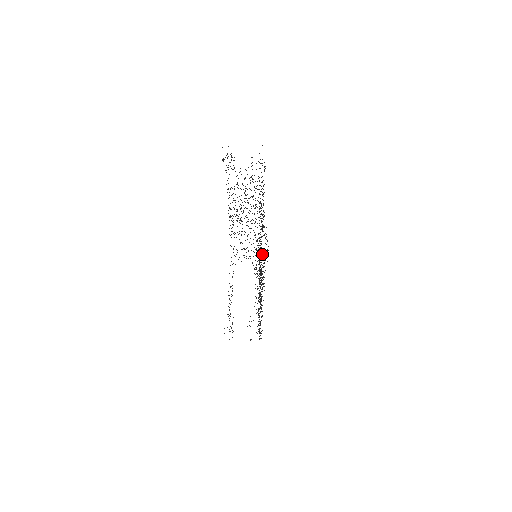
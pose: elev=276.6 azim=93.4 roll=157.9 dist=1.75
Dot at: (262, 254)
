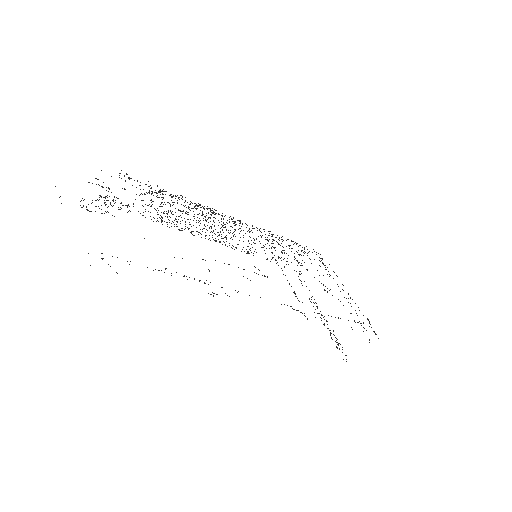
Dot at: occluded
